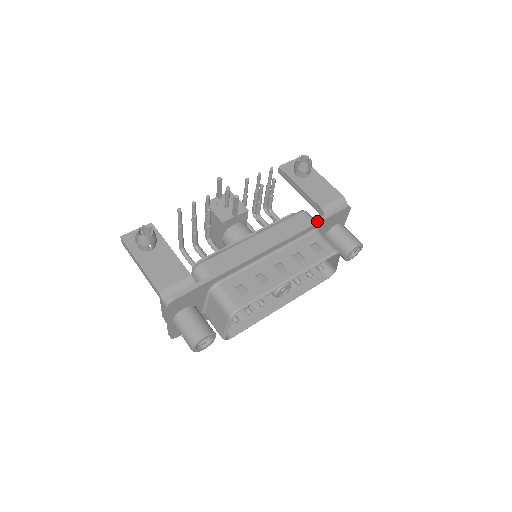
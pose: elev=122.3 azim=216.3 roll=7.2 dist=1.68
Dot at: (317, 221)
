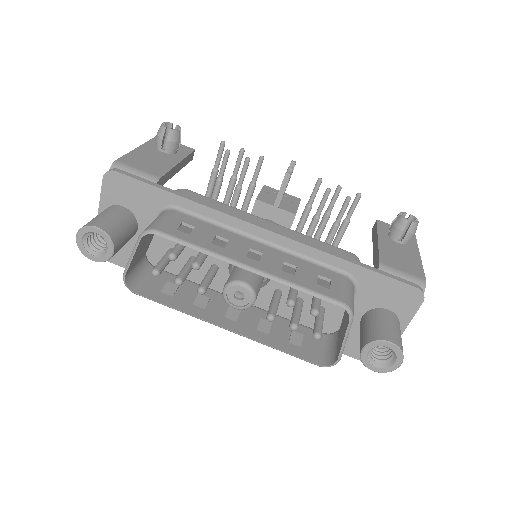
Dot at: (357, 262)
